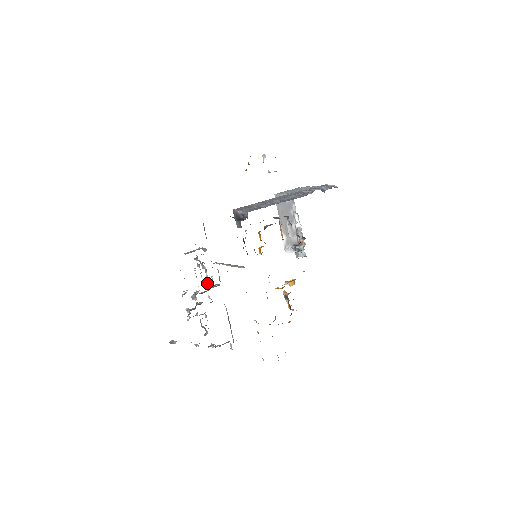
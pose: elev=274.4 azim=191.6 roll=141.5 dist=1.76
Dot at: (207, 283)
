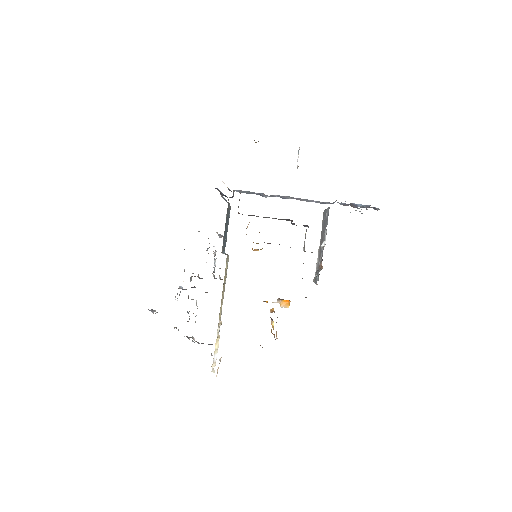
Dot at: occluded
